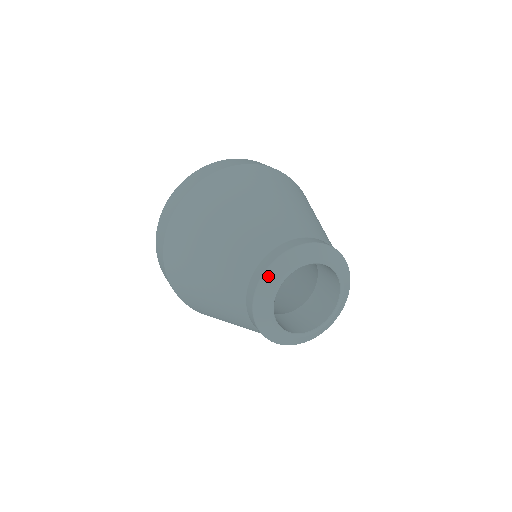
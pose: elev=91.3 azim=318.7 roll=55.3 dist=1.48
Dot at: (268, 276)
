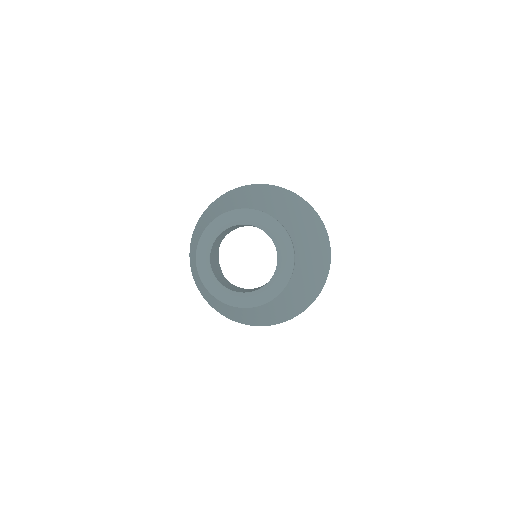
Dot at: (211, 226)
